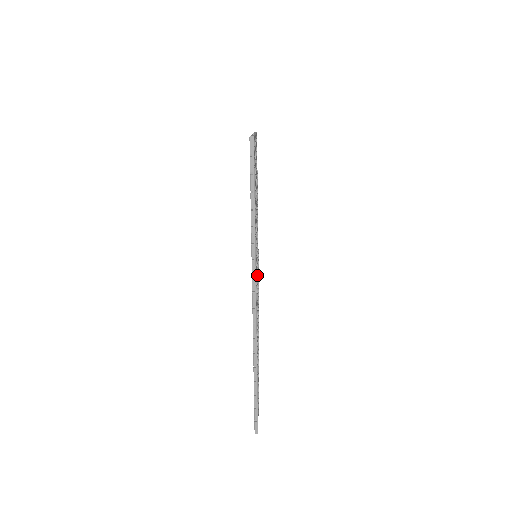
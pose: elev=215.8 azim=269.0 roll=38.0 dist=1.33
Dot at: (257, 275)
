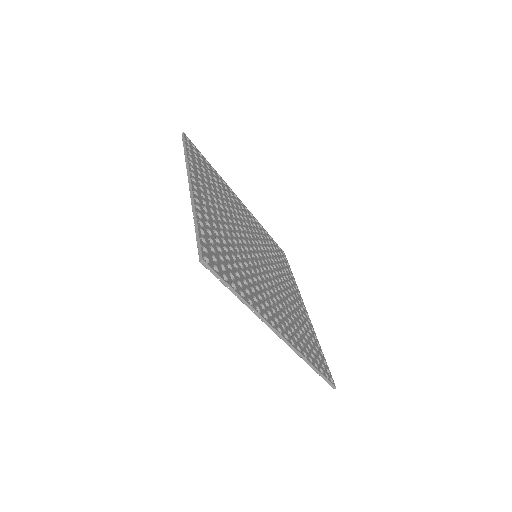
Dot at: (248, 251)
